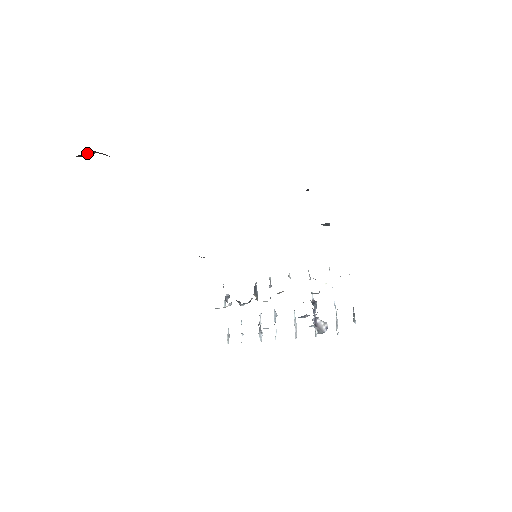
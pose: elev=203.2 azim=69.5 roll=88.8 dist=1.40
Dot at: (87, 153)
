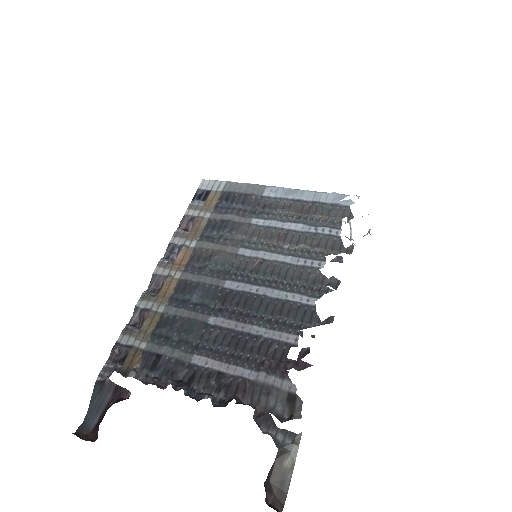
Dot at: occluded
